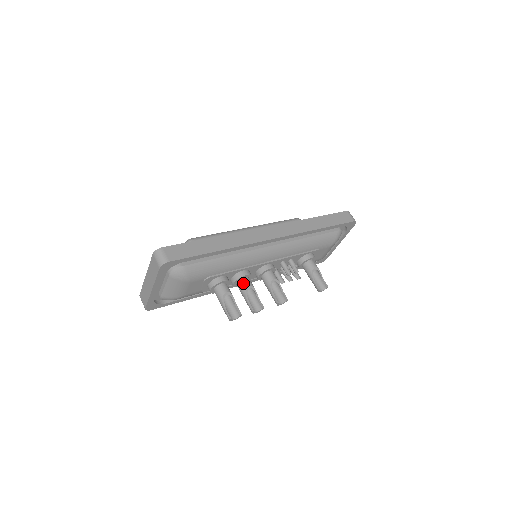
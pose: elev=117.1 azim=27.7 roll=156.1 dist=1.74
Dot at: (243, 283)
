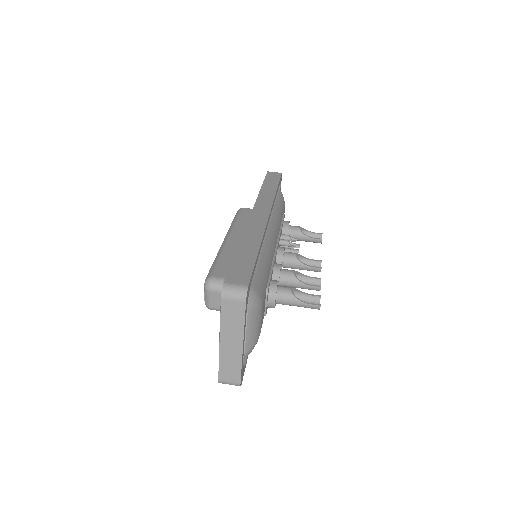
Dot at: (286, 275)
